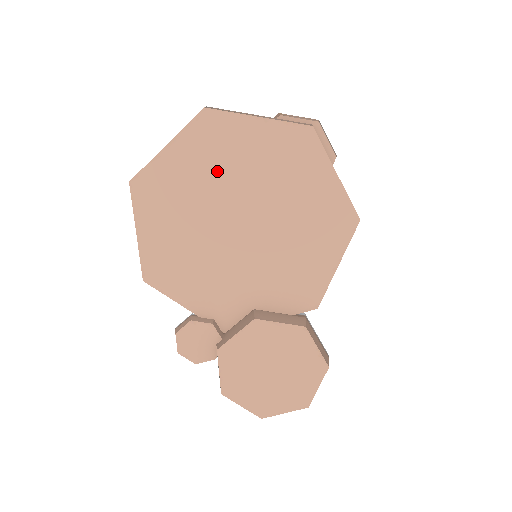
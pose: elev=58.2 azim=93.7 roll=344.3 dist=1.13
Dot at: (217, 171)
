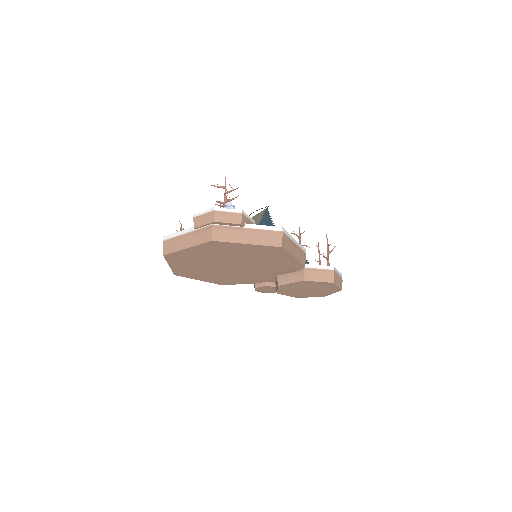
Dot at: (198, 262)
